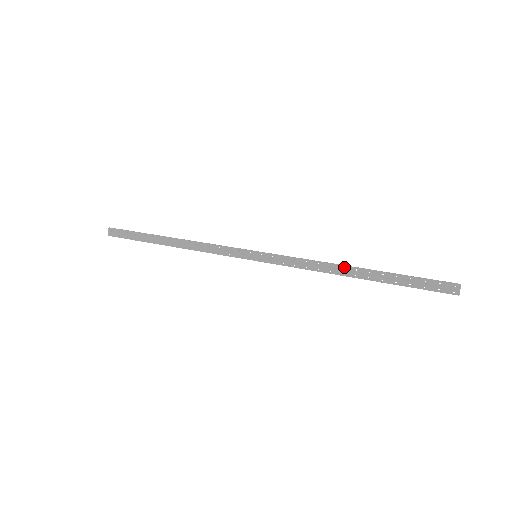
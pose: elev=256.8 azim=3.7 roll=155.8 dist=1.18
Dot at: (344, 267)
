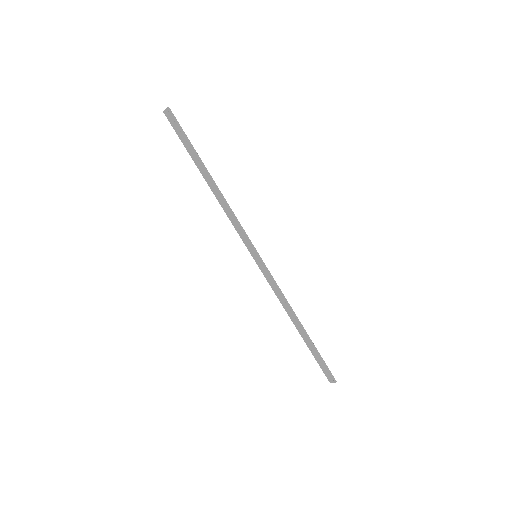
Dot at: (296, 319)
